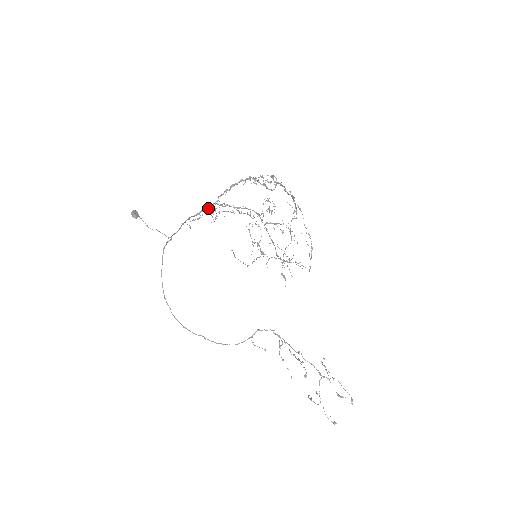
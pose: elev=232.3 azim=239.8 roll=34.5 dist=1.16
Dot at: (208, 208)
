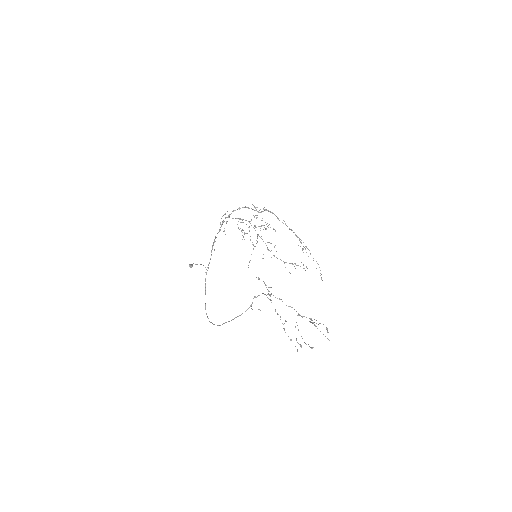
Dot at: occluded
